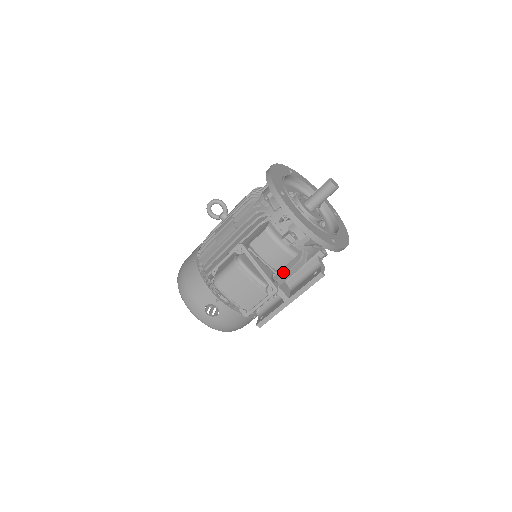
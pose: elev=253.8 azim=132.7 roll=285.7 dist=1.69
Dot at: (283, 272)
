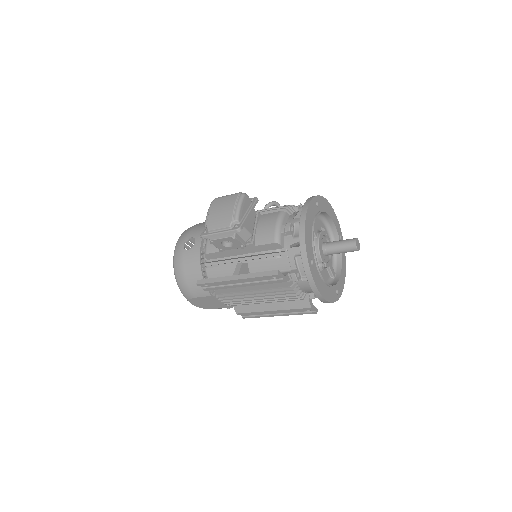
Dot at: (257, 252)
